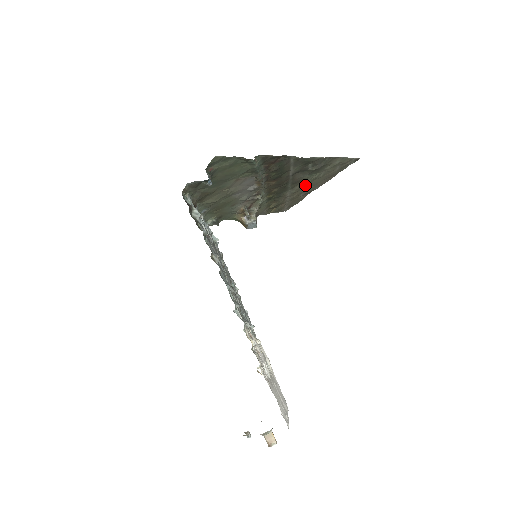
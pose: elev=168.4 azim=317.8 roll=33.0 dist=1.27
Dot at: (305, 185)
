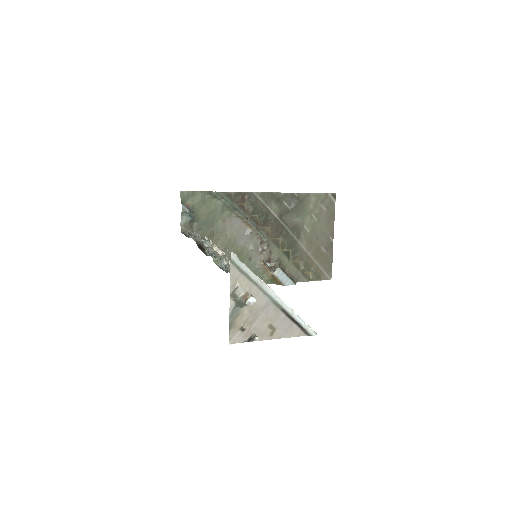
Dot at: (312, 235)
